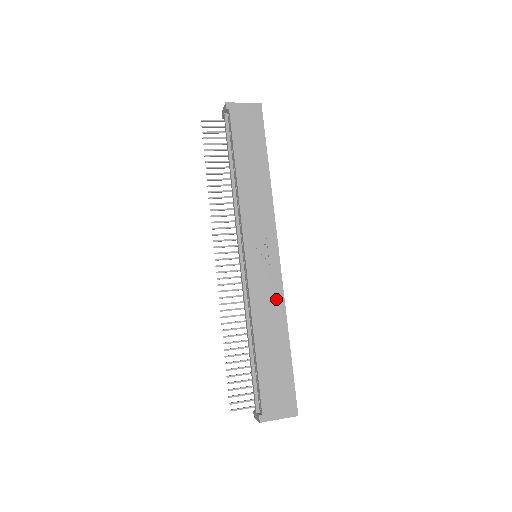
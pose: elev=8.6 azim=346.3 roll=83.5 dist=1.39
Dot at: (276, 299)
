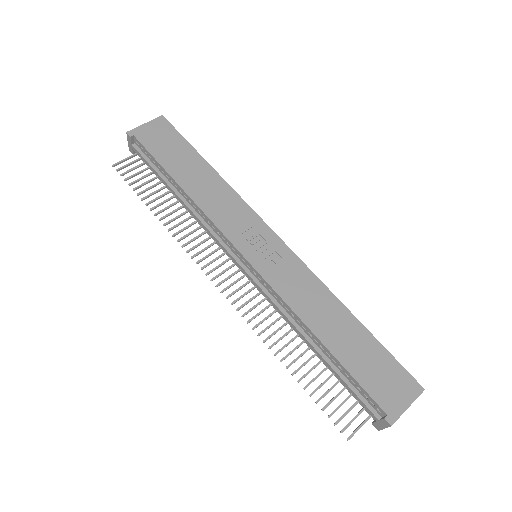
Dot at: (308, 282)
